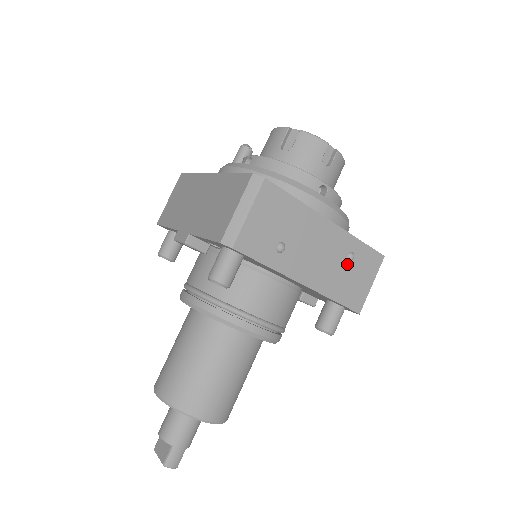
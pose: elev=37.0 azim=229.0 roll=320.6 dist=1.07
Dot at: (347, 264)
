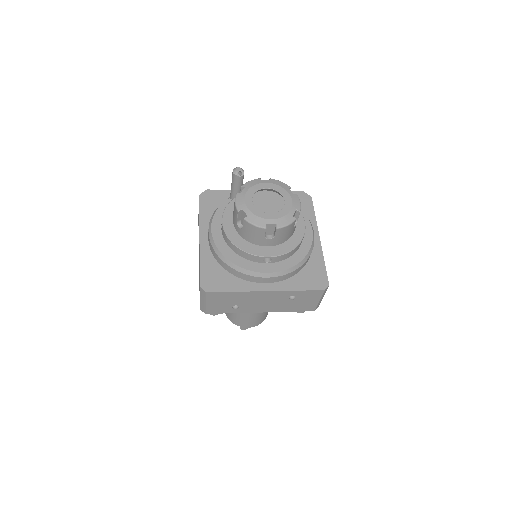
Dot at: (291, 300)
